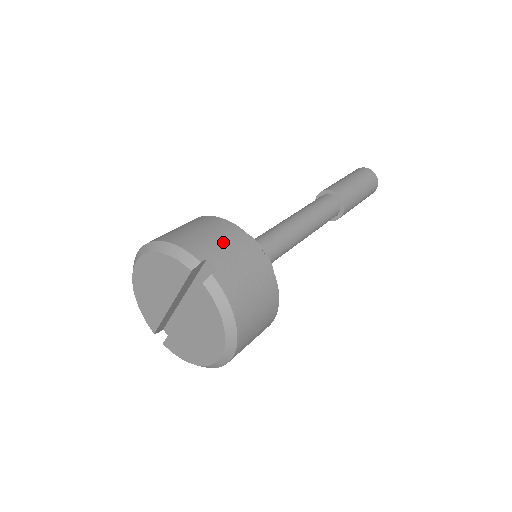
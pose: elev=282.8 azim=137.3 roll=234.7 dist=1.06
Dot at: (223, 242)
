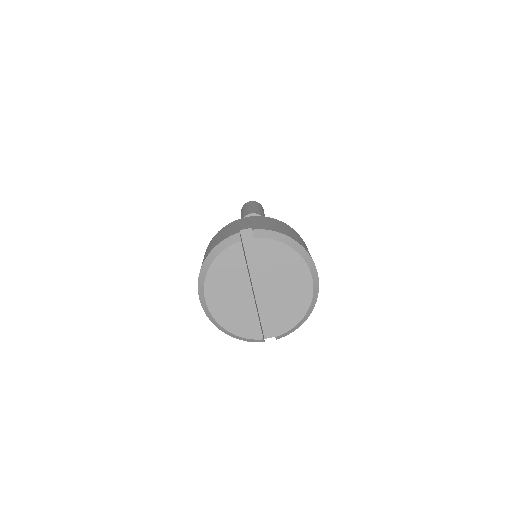
Dot at: (235, 226)
